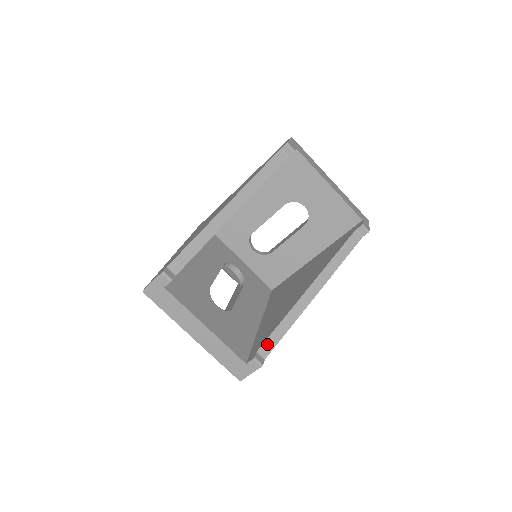
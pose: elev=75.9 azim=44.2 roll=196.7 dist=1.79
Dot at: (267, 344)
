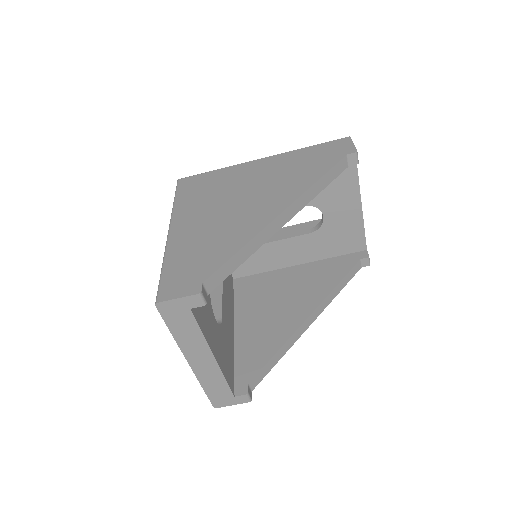
Dot at: (259, 375)
